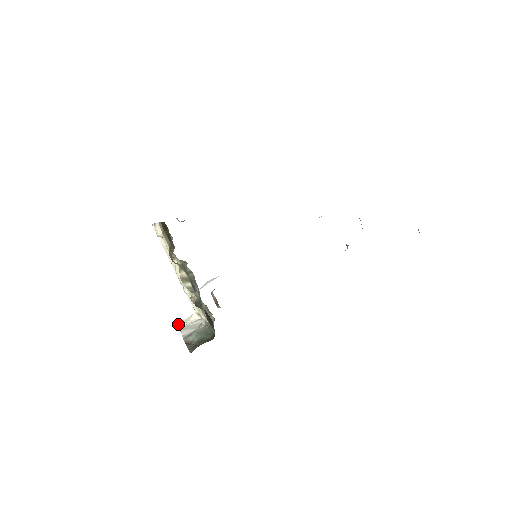
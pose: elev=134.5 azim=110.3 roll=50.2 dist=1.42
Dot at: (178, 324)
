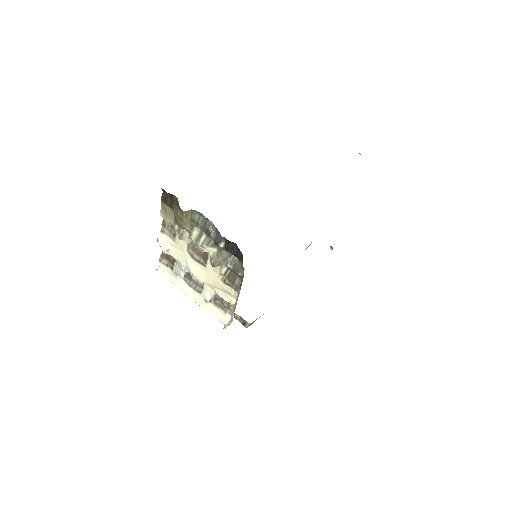
Dot at: occluded
